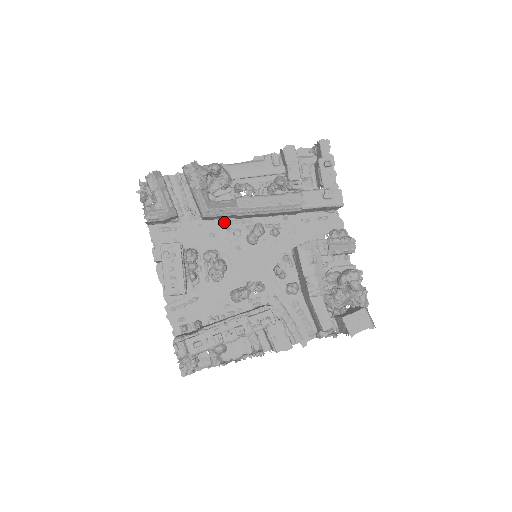
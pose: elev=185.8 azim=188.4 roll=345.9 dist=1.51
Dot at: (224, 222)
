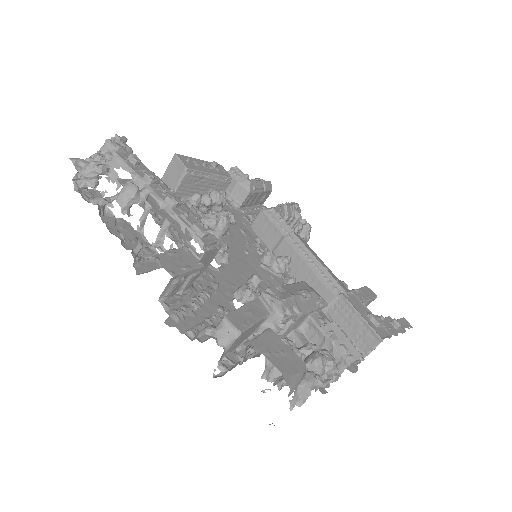
Dot at: (262, 243)
